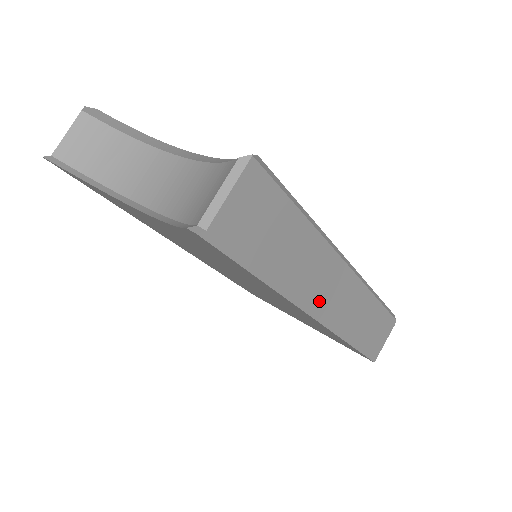
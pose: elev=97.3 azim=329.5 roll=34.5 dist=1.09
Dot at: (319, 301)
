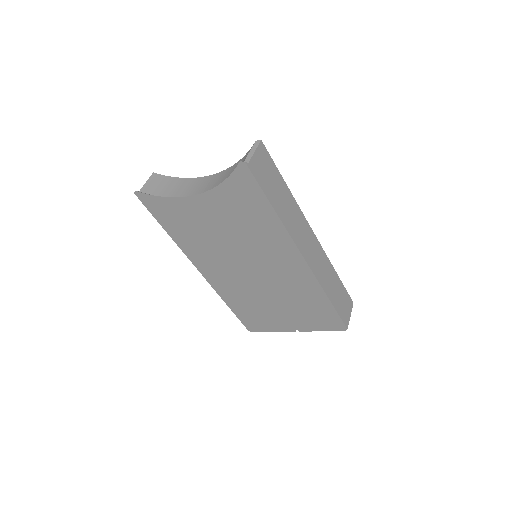
Dot at: (302, 244)
